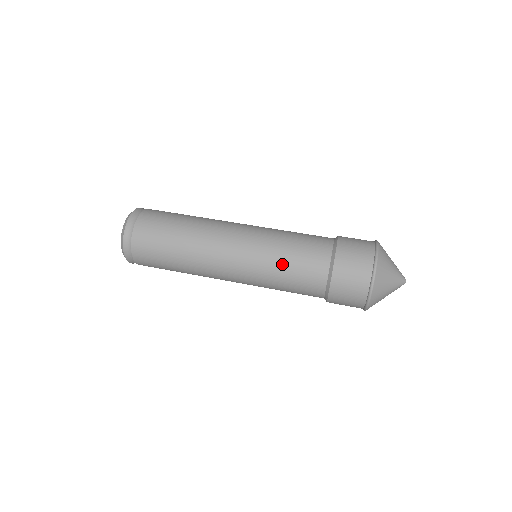
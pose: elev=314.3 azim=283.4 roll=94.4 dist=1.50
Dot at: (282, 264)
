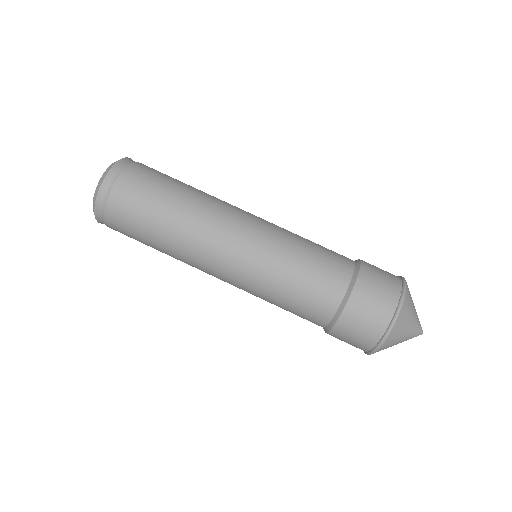
Dot at: (287, 281)
